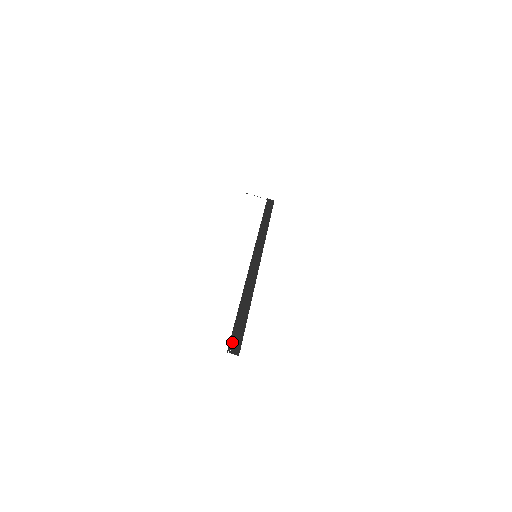
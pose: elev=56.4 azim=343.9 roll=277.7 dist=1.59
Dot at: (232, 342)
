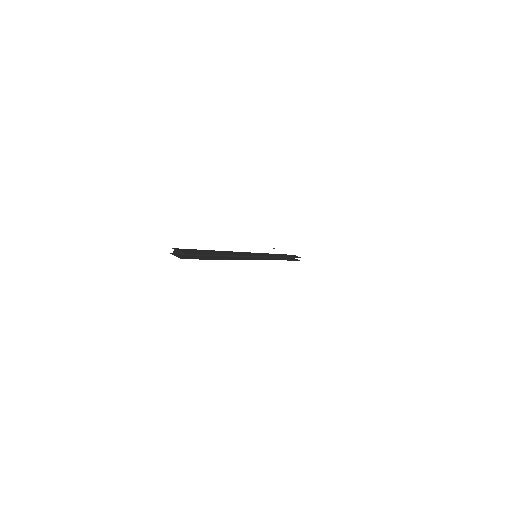
Dot at: (181, 249)
